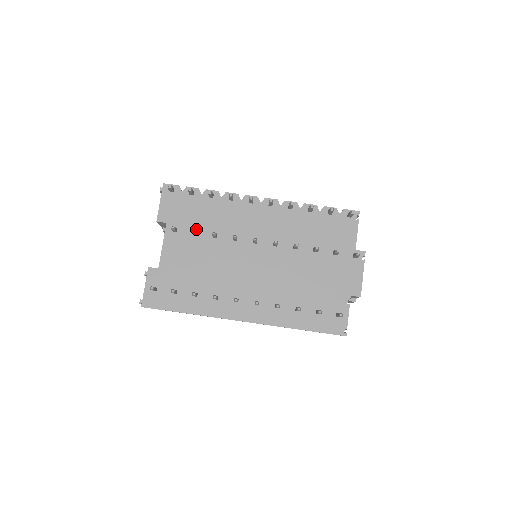
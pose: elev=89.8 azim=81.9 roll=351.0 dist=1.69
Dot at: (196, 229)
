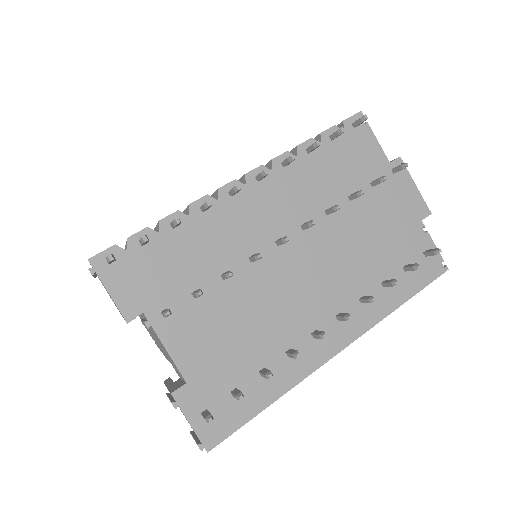
Dot at: (192, 287)
